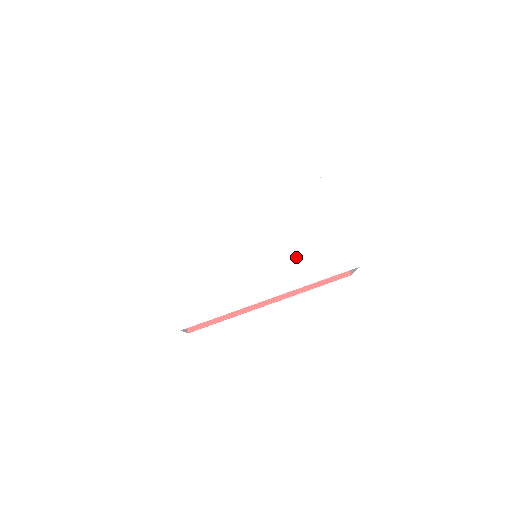
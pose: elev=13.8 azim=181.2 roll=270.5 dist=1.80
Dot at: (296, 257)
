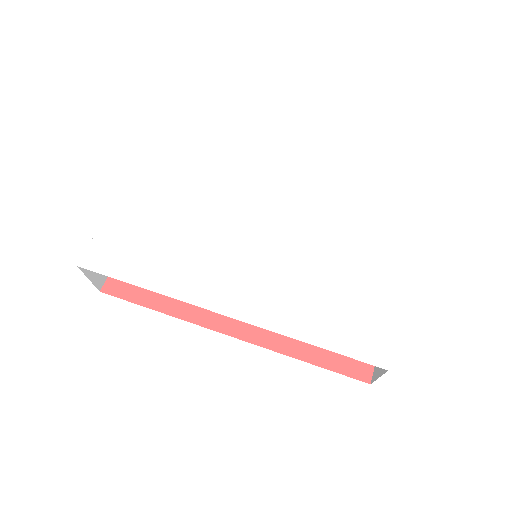
Dot at: (304, 287)
